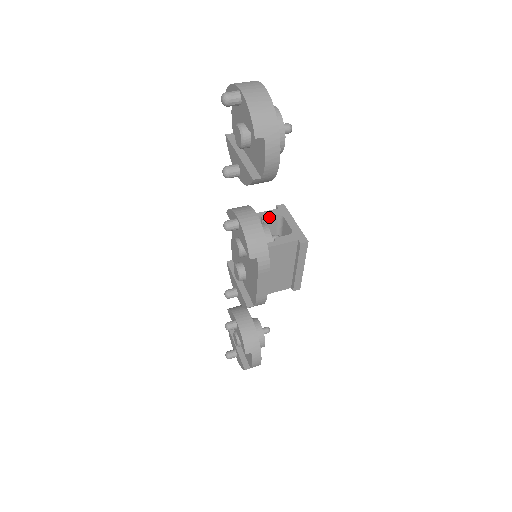
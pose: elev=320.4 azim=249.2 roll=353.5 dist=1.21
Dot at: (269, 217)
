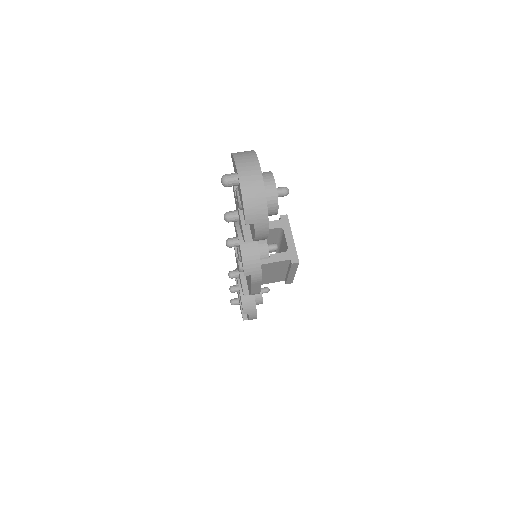
Dot at: (270, 229)
